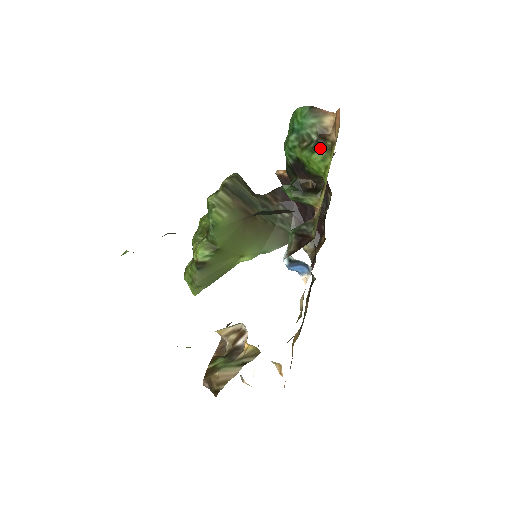
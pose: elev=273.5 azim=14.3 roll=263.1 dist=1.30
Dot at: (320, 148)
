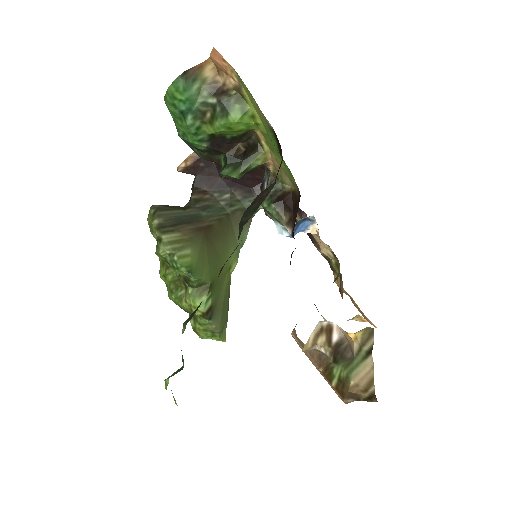
Dot at: (229, 105)
